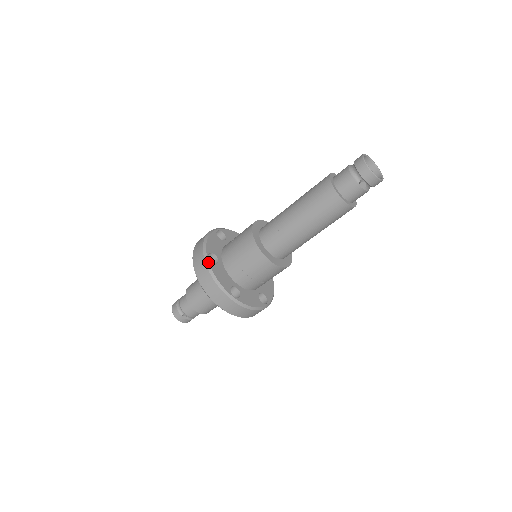
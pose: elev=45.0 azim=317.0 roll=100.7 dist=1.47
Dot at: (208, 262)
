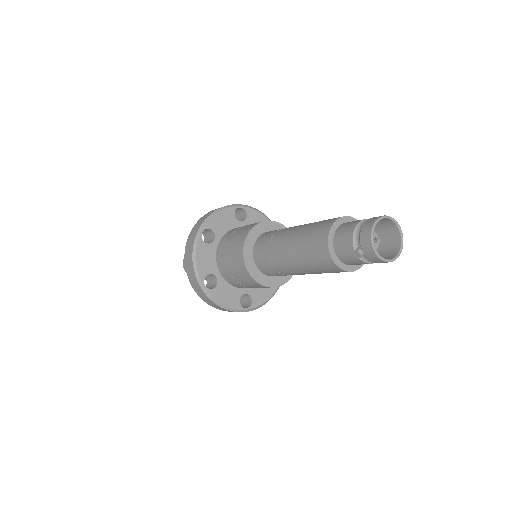
Dot at: (198, 238)
